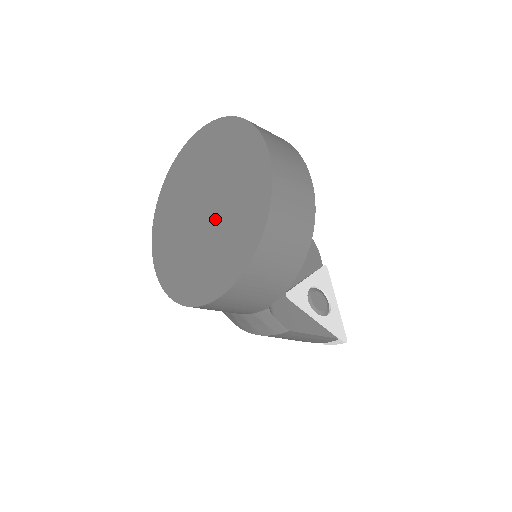
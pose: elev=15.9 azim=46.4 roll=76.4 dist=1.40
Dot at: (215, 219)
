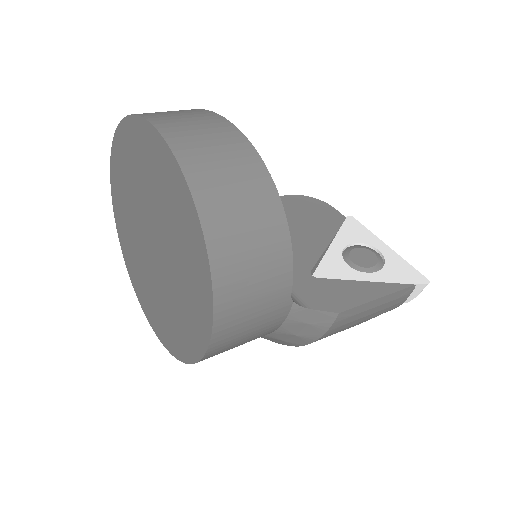
Dot at: (163, 244)
